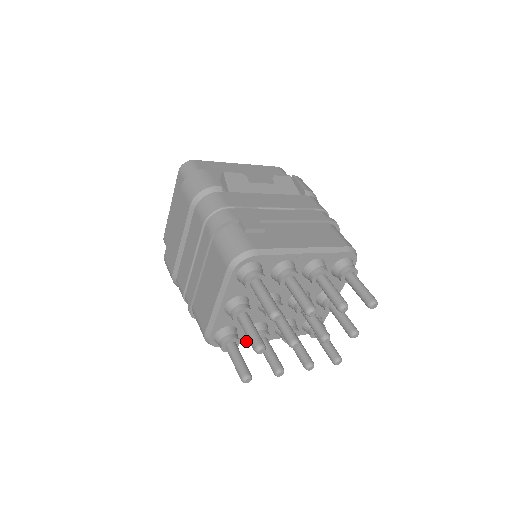
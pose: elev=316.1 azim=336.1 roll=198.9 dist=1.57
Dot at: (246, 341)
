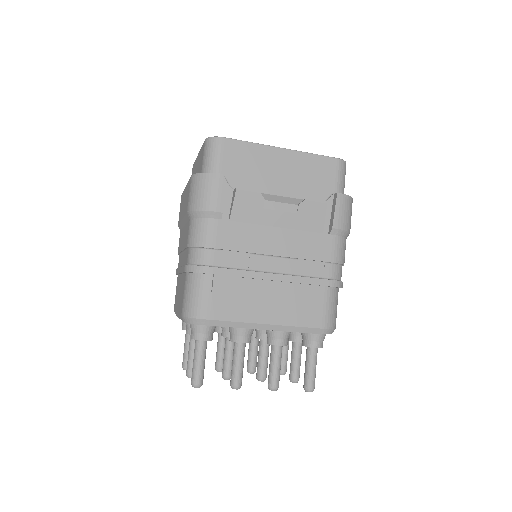
Dot at: occluded
